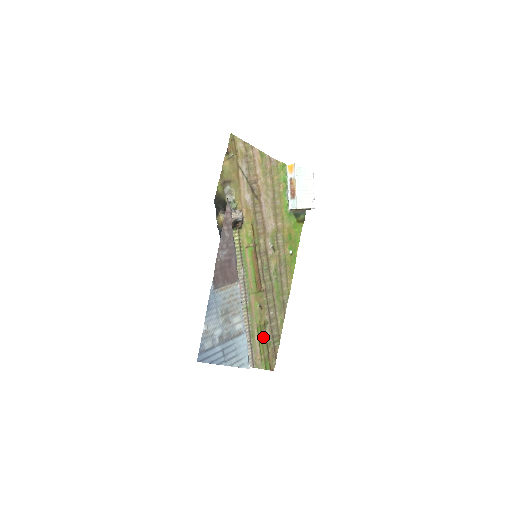
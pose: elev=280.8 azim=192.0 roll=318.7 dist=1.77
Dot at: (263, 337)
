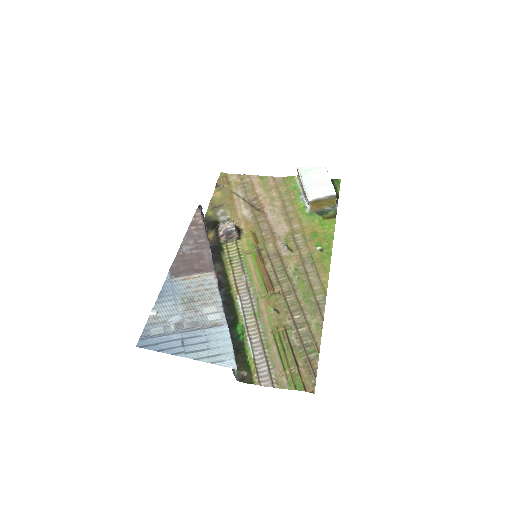
Dot at: (286, 346)
